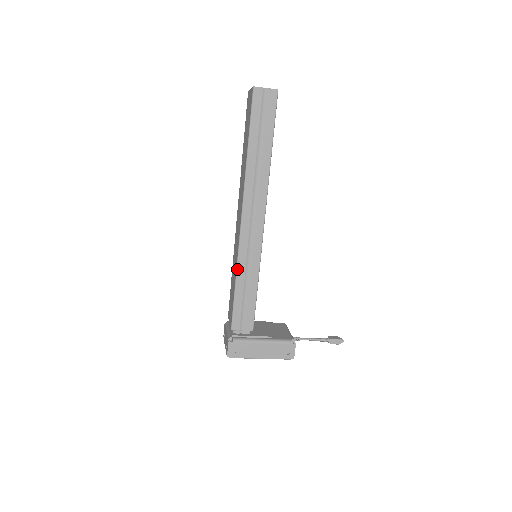
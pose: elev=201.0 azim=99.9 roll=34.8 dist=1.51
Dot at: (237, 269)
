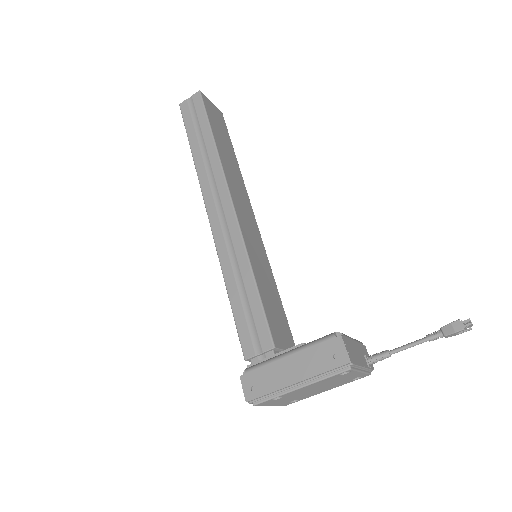
Dot at: (222, 272)
